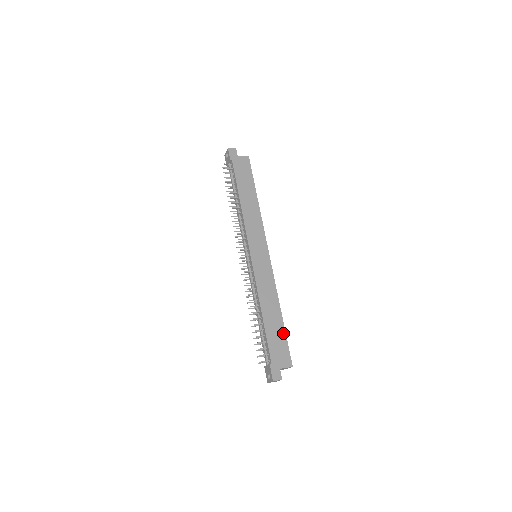
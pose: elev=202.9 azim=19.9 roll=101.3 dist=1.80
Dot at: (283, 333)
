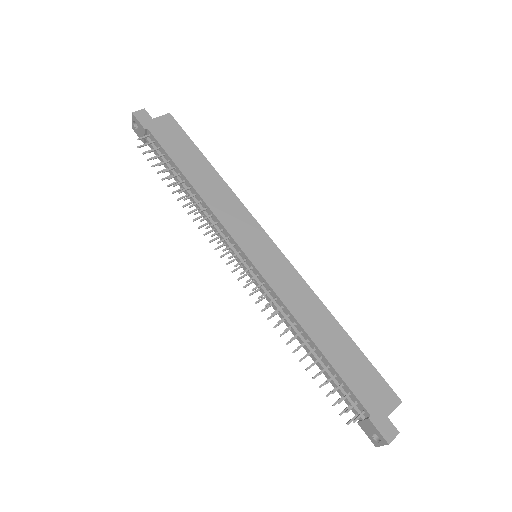
Dot at: (360, 356)
